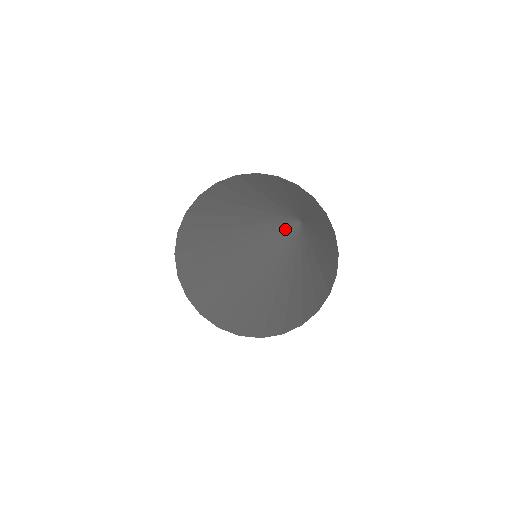
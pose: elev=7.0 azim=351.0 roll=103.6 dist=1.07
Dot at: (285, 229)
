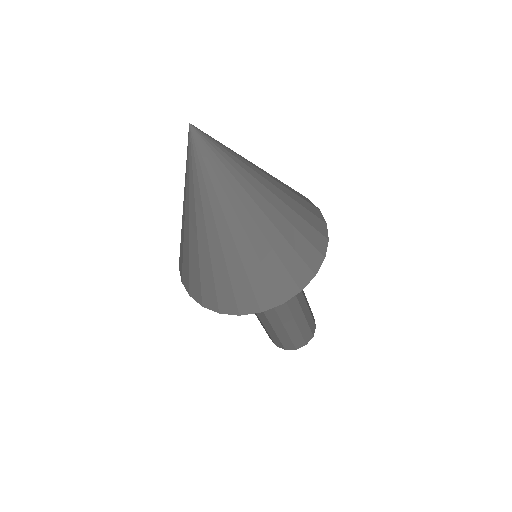
Dot at: (189, 143)
